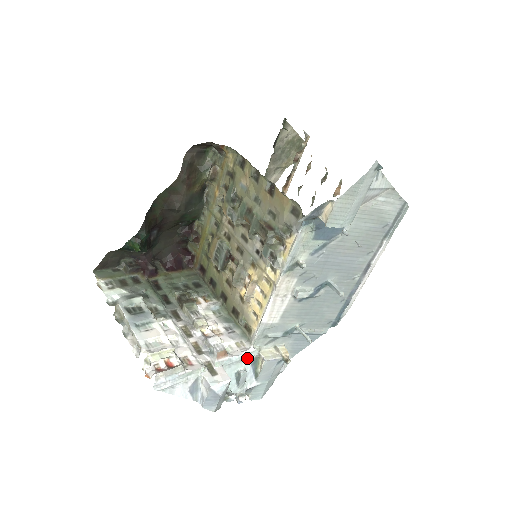
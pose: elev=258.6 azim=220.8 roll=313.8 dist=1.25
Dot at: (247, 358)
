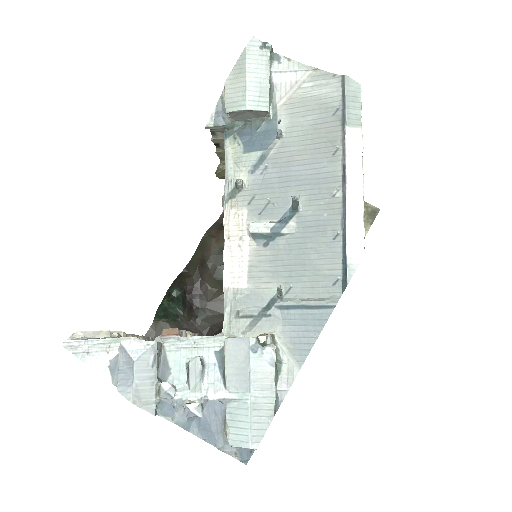
Dot at: (208, 345)
